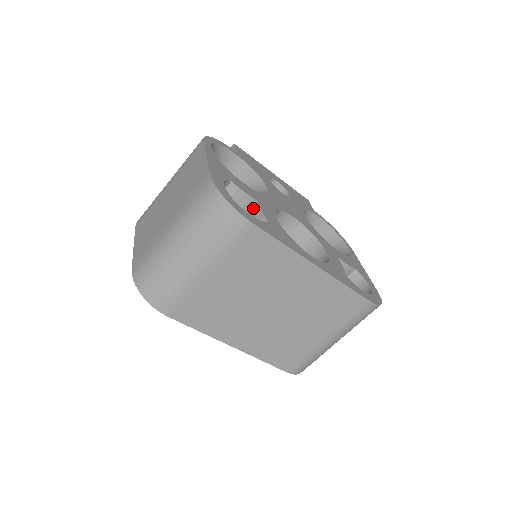
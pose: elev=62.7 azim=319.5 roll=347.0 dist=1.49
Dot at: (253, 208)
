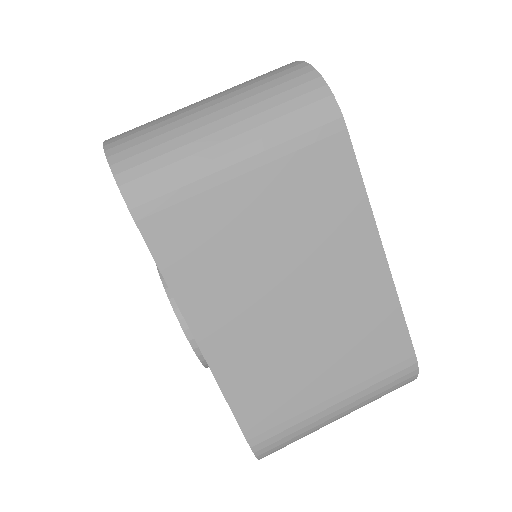
Dot at: occluded
